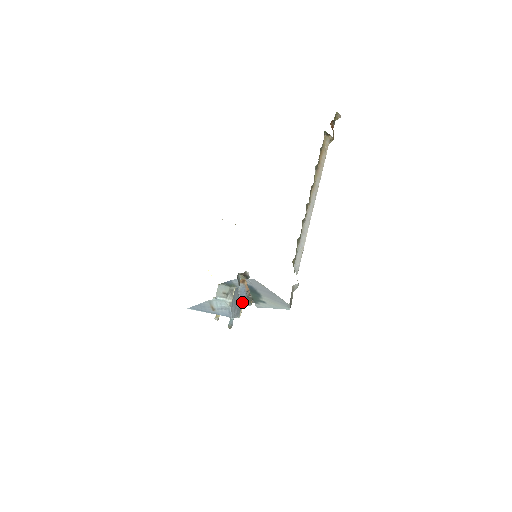
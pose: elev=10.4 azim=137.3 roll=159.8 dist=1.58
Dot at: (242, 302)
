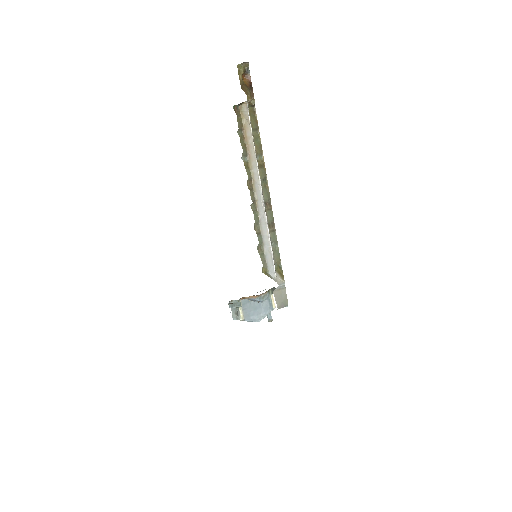
Dot at: (270, 296)
